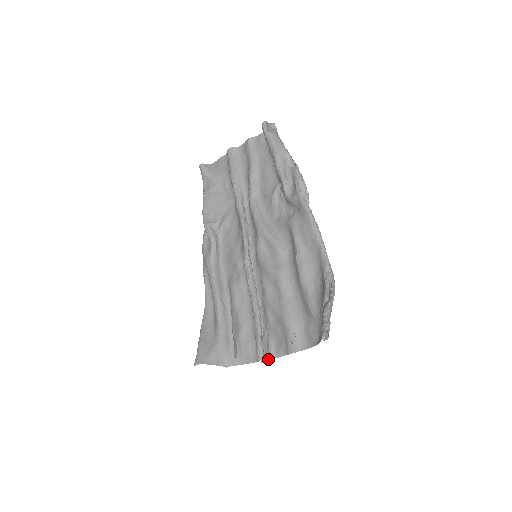
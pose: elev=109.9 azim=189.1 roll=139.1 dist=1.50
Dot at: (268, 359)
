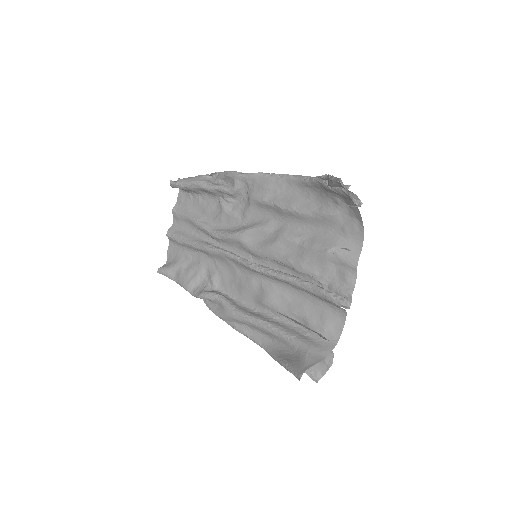
Dot at: (350, 302)
